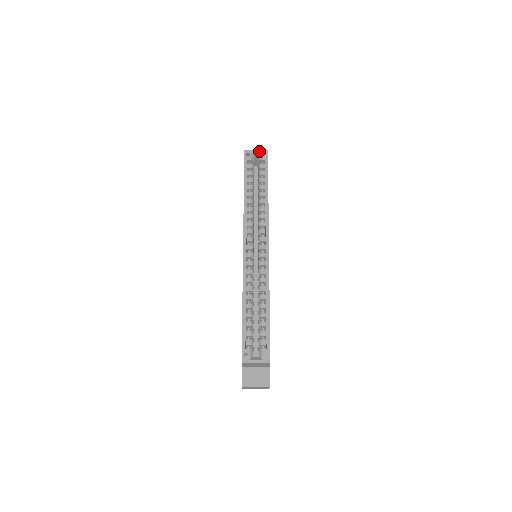
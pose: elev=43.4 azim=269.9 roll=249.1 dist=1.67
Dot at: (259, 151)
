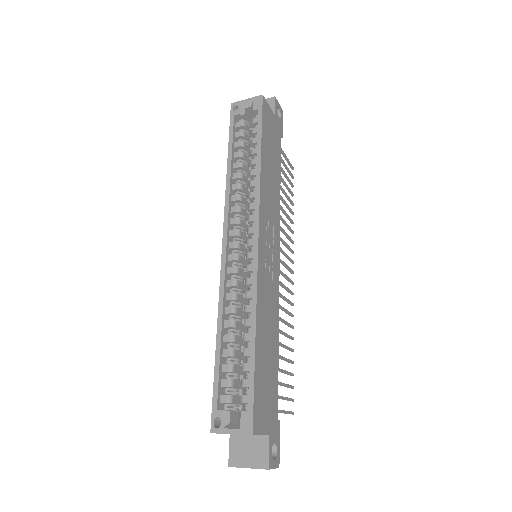
Dot at: (250, 99)
